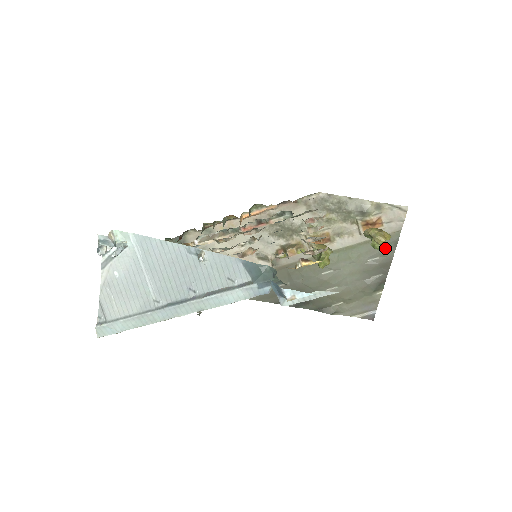
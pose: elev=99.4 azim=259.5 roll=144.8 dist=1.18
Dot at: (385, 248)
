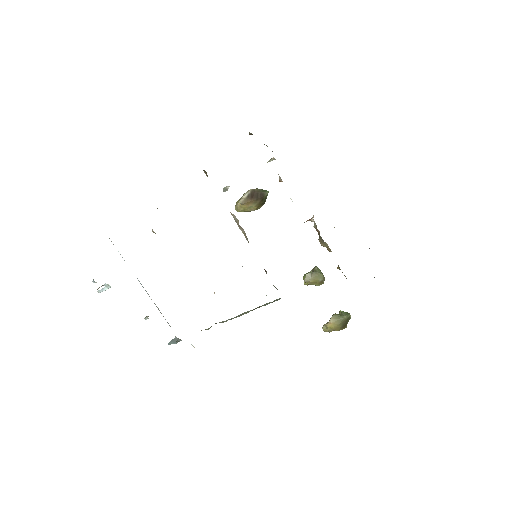
Dot at: occluded
